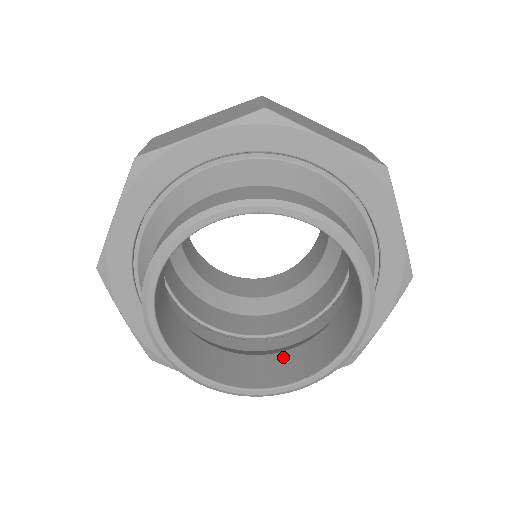
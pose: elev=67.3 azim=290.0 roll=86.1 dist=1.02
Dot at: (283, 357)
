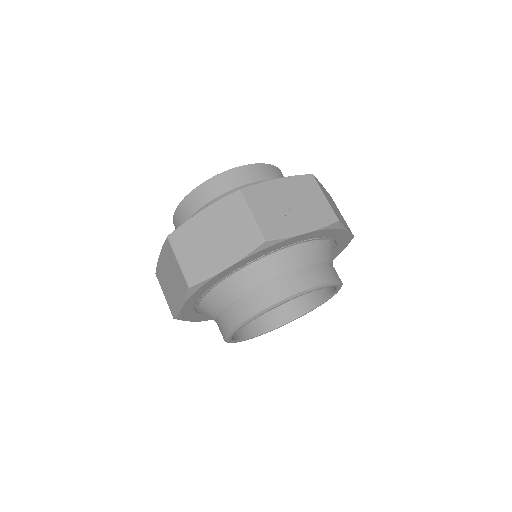
Dot at: occluded
